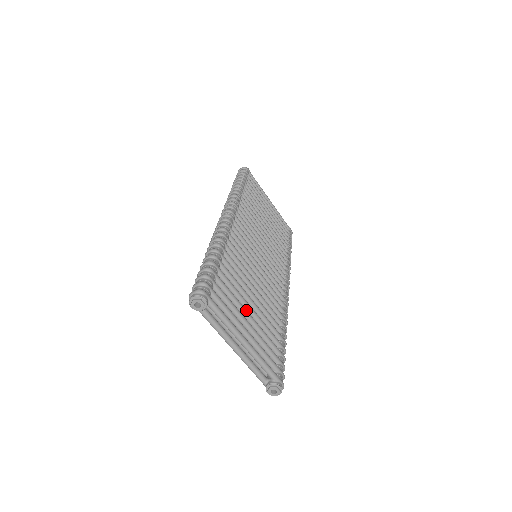
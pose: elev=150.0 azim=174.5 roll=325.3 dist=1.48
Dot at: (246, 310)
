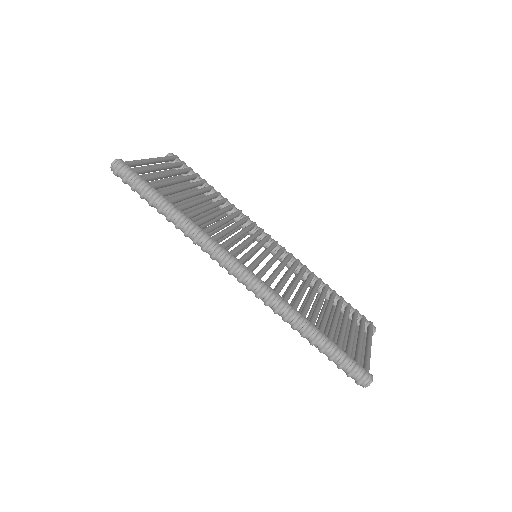
Dot at: (345, 326)
